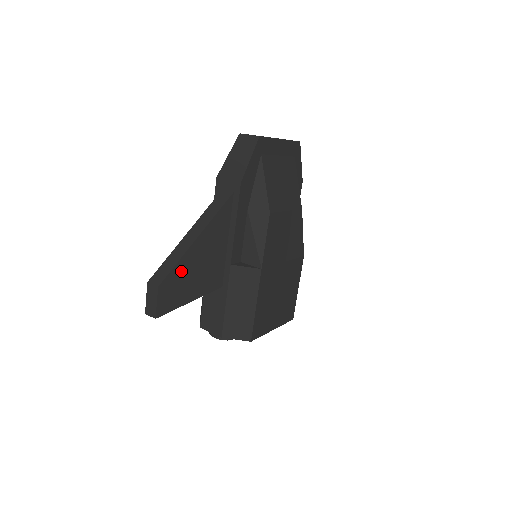
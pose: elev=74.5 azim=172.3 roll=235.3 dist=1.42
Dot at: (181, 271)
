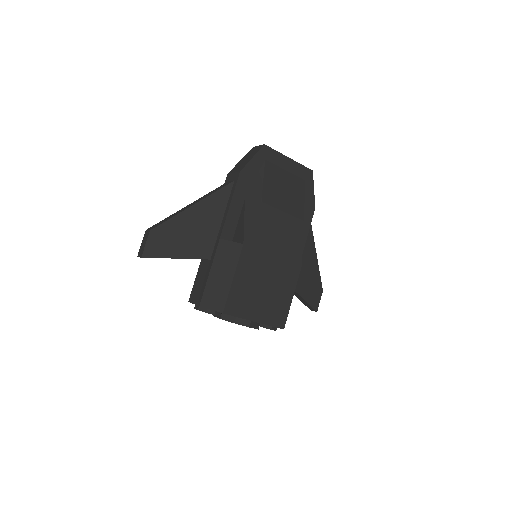
Dot at: (173, 227)
